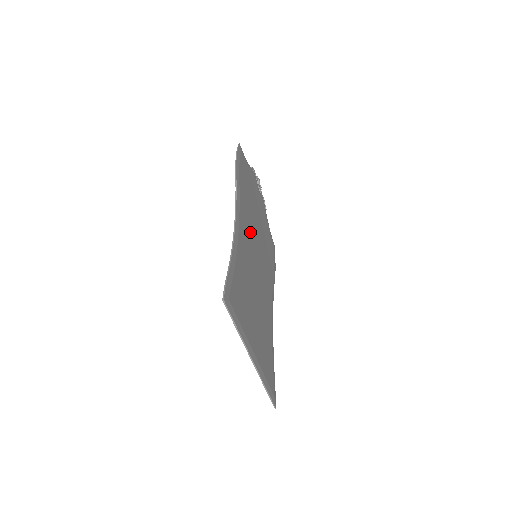
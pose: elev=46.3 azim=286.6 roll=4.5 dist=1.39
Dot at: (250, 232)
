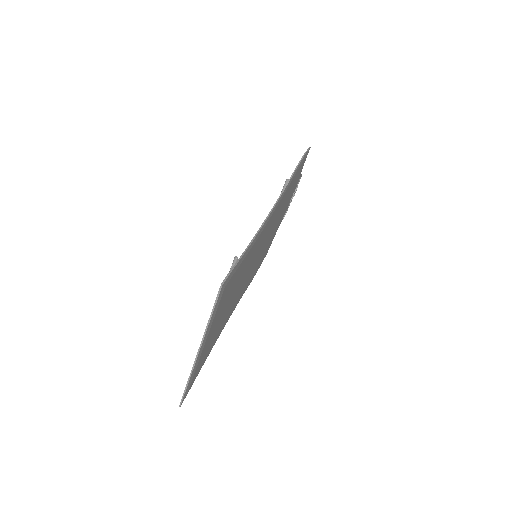
Dot at: occluded
